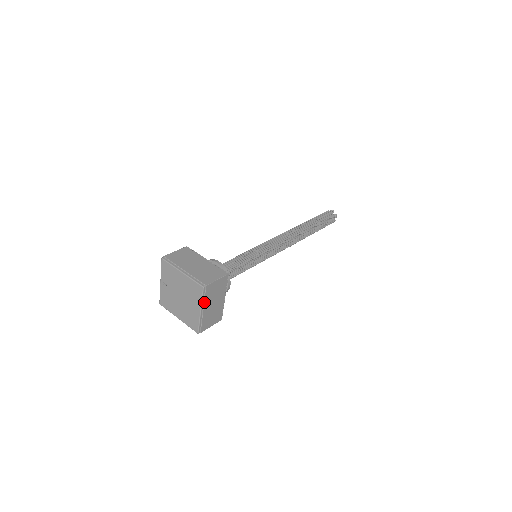
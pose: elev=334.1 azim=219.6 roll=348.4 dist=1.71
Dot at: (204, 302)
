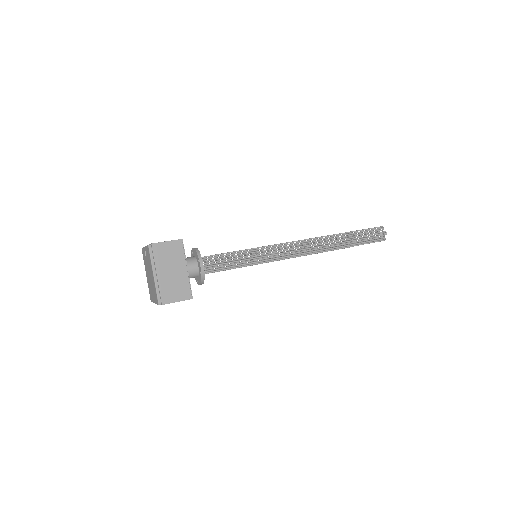
Dot at: occluded
